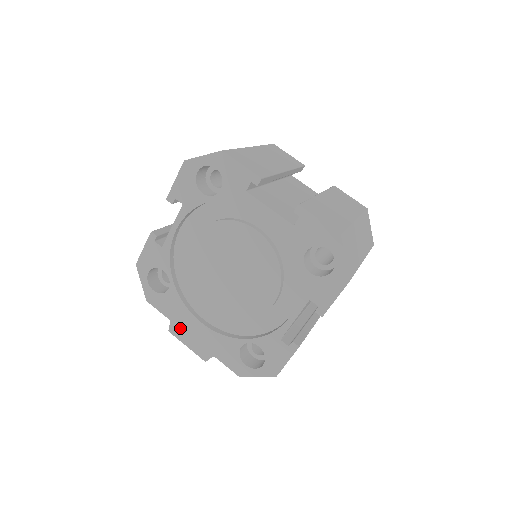
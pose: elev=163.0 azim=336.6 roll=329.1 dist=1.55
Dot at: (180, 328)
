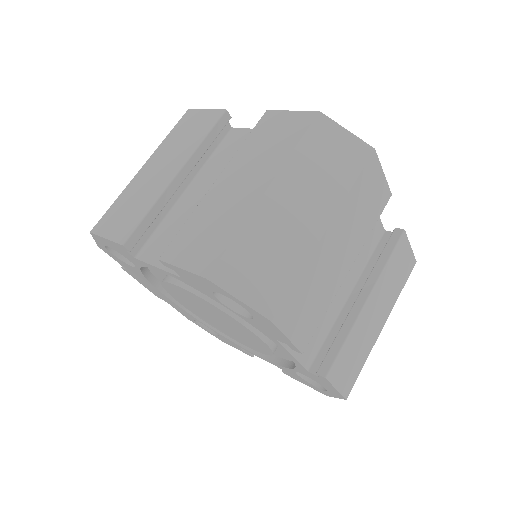
Dot at: (136, 278)
